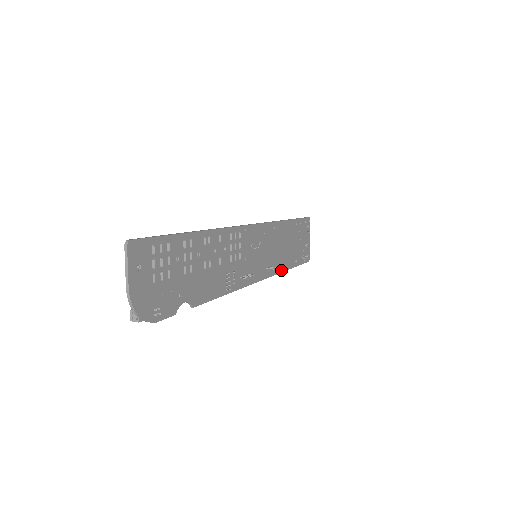
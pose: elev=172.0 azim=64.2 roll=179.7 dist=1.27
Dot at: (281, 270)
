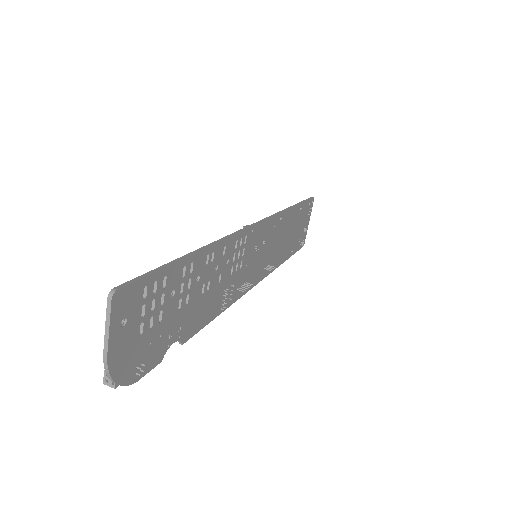
Dot at: (277, 265)
